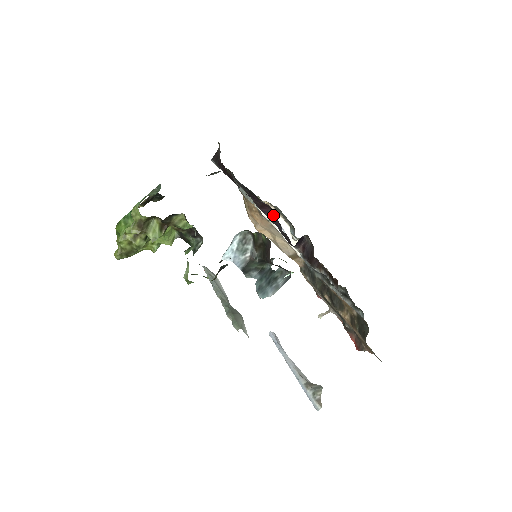
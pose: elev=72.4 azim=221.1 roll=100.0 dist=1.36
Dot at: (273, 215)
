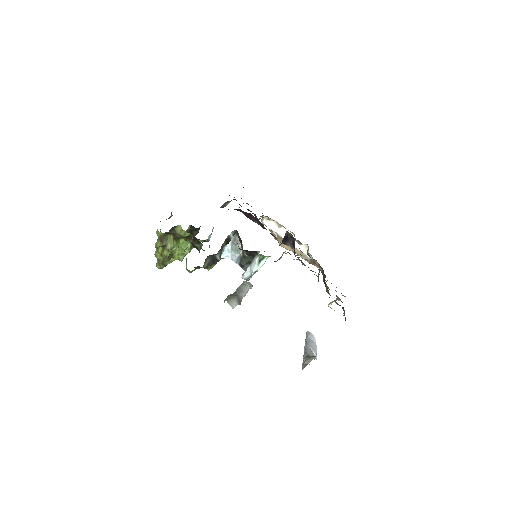
Dot at: (258, 221)
